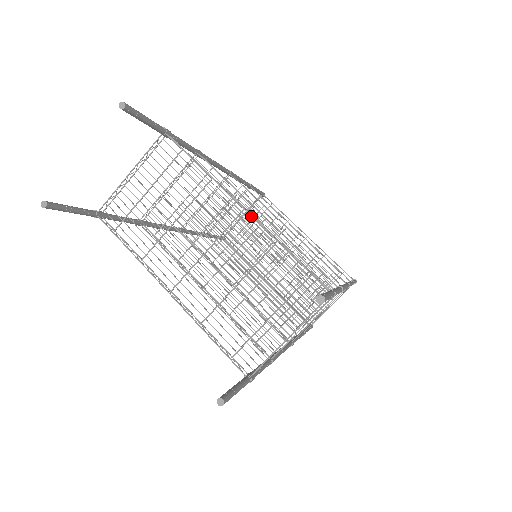
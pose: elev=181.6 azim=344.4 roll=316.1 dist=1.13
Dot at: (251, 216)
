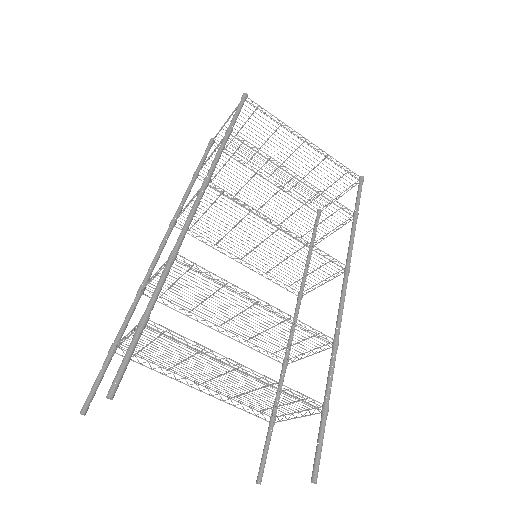
Dot at: occluded
